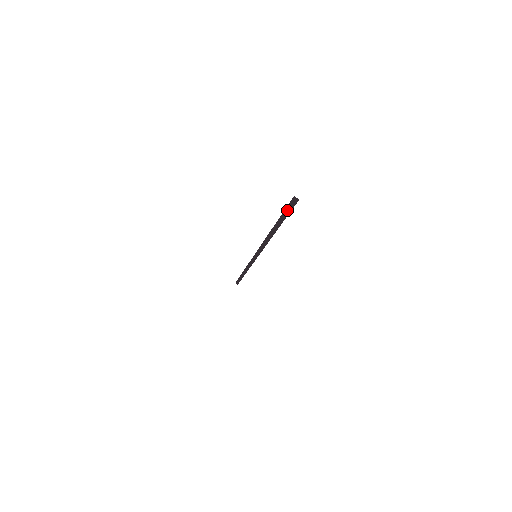
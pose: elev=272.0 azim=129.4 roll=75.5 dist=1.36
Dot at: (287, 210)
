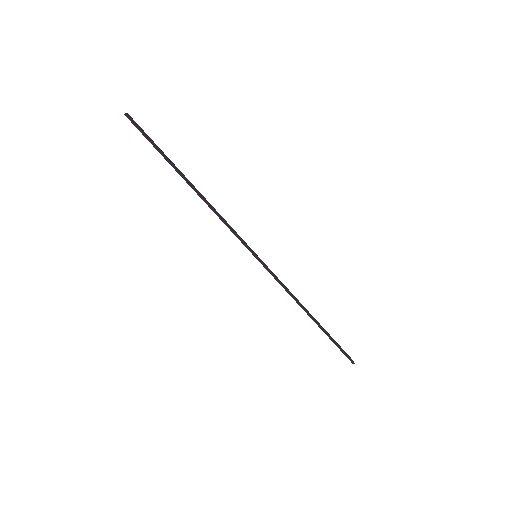
Dot at: (145, 135)
